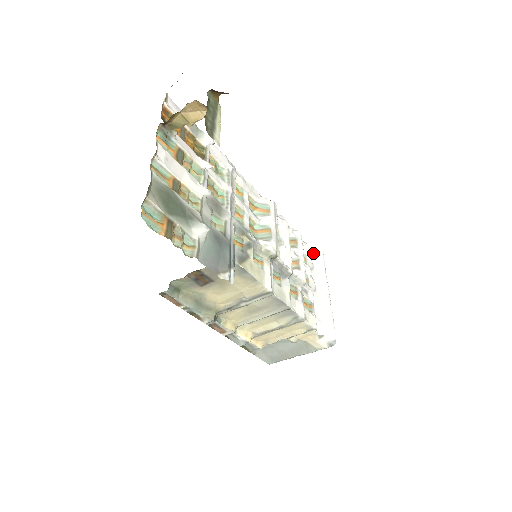
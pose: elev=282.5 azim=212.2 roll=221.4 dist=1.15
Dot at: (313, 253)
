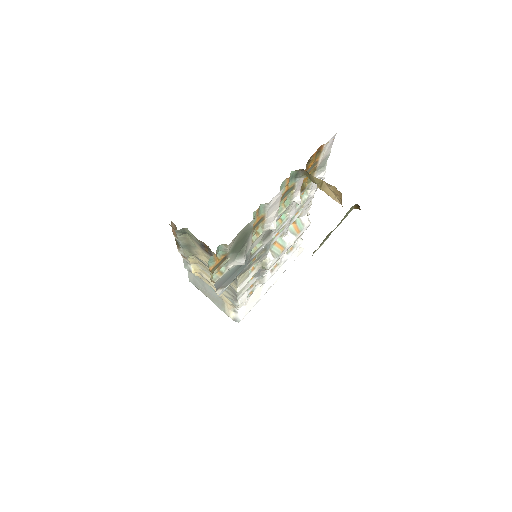
Dot at: occluded
